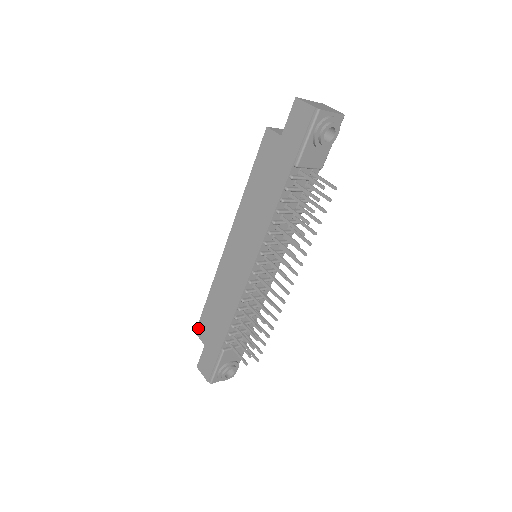
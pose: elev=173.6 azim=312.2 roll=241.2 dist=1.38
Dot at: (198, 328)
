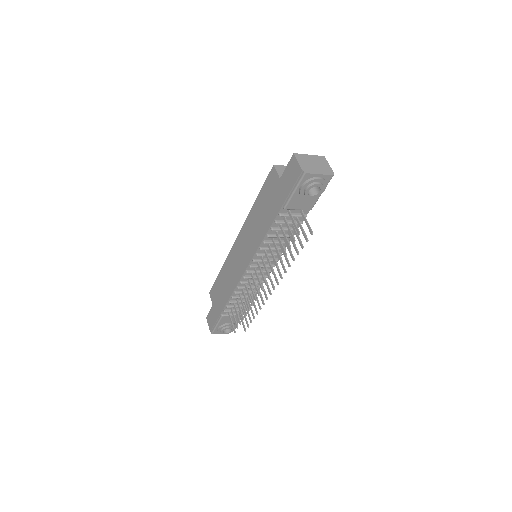
Dot at: (211, 291)
